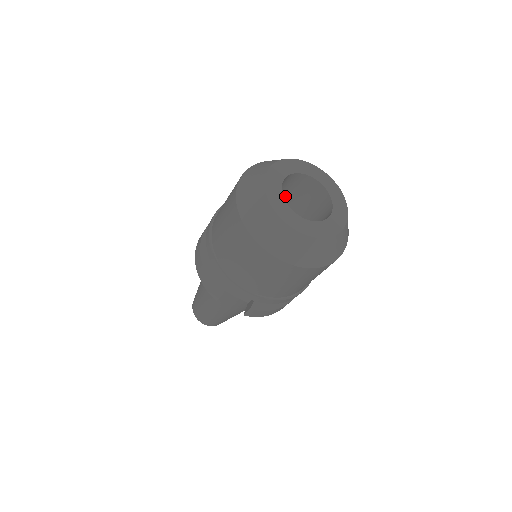
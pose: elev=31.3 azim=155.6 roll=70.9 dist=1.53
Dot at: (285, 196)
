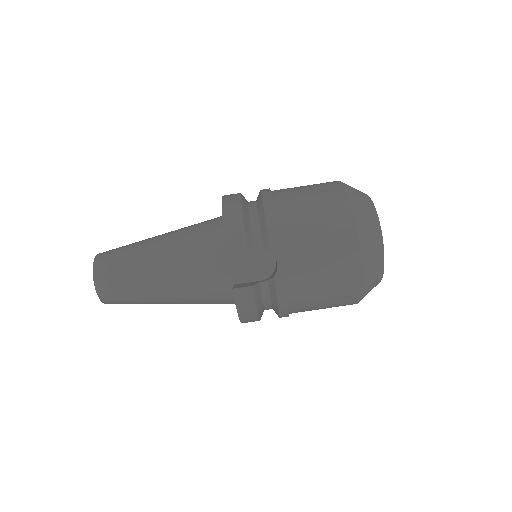
Dot at: occluded
